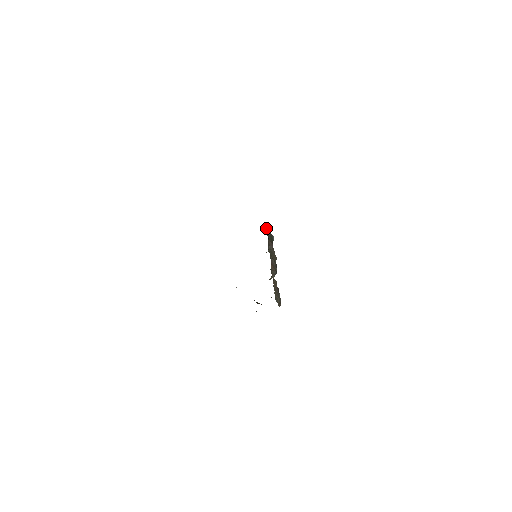
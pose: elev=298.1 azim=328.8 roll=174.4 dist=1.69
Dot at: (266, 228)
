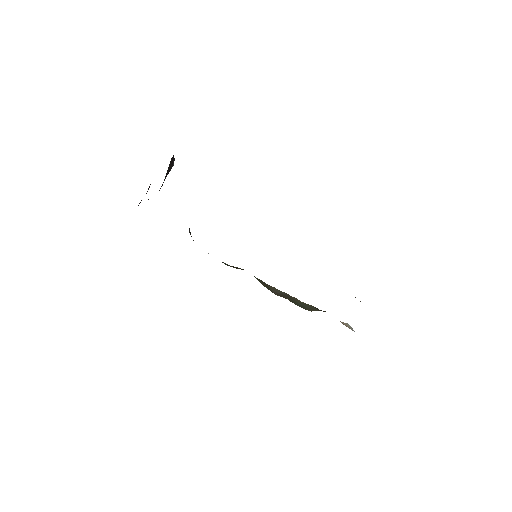
Dot at: occluded
